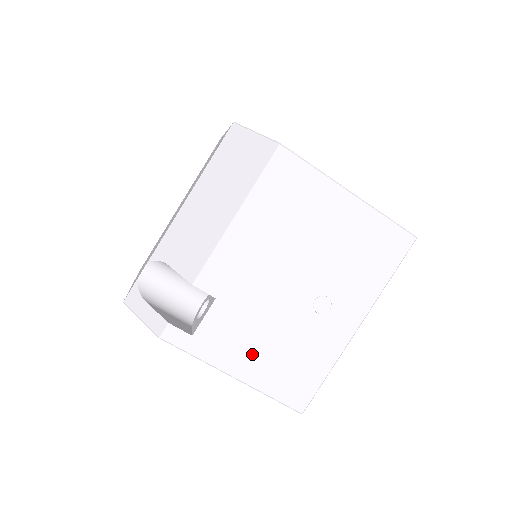
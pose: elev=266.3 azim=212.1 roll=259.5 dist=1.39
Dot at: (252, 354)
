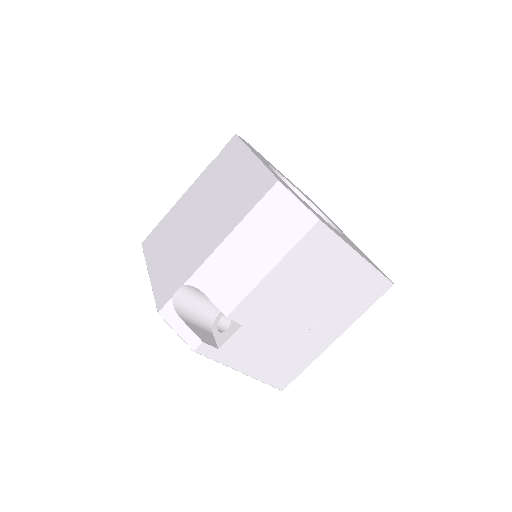
Dot at: (258, 358)
